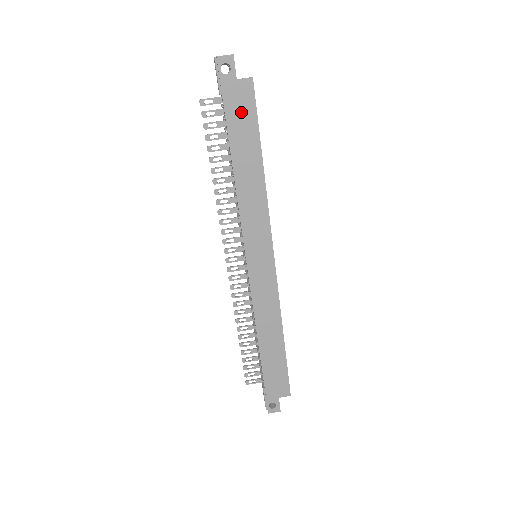
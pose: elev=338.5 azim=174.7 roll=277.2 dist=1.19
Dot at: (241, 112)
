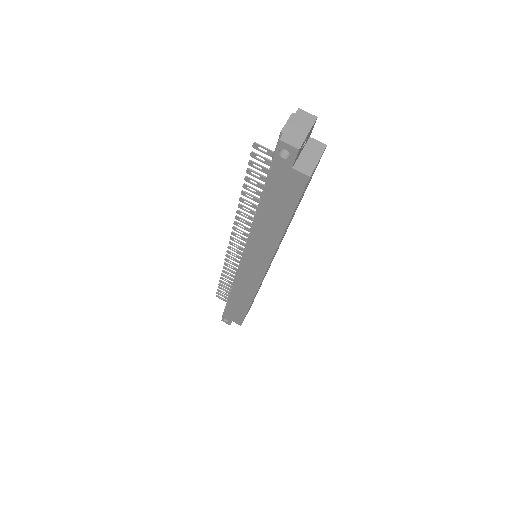
Dot at: (283, 190)
